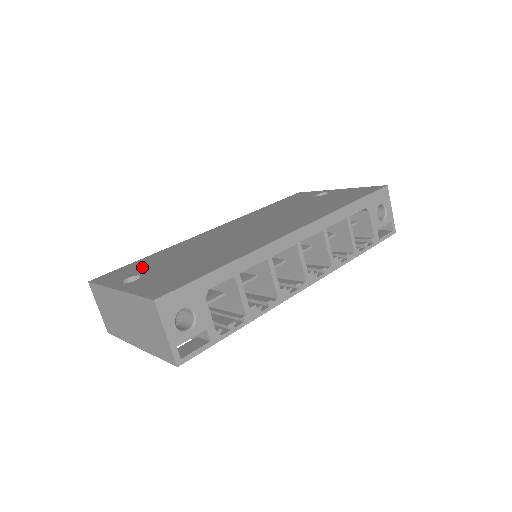
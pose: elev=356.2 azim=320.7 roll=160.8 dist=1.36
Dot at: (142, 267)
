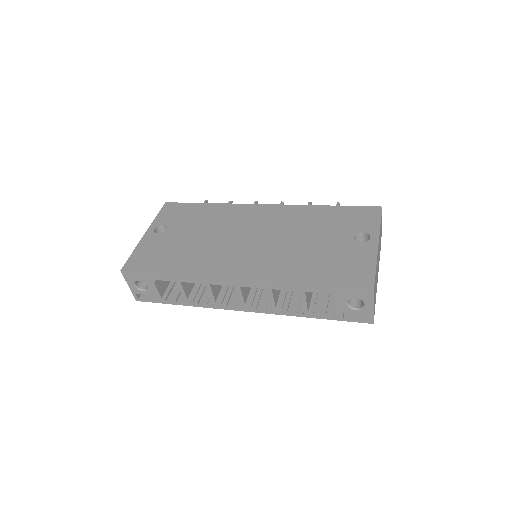
Dot at: (183, 218)
